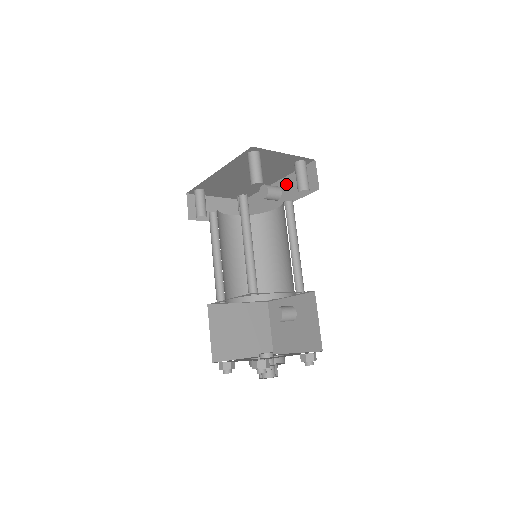
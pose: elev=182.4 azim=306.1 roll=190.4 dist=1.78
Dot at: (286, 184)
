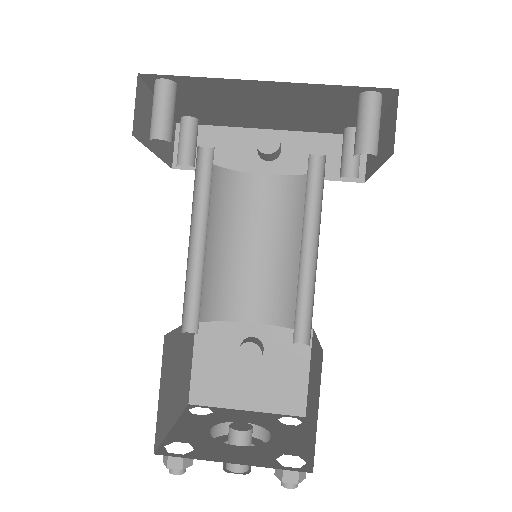
Dot at: (295, 144)
